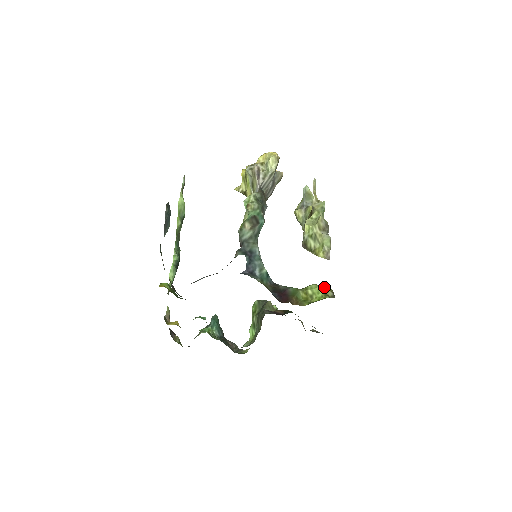
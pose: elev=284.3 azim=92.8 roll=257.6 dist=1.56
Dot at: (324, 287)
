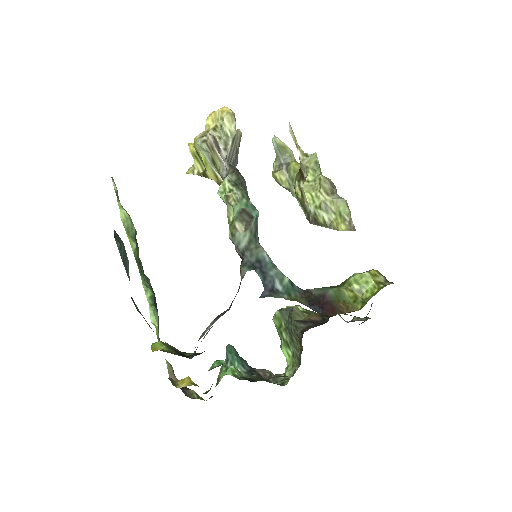
Dot at: (371, 273)
